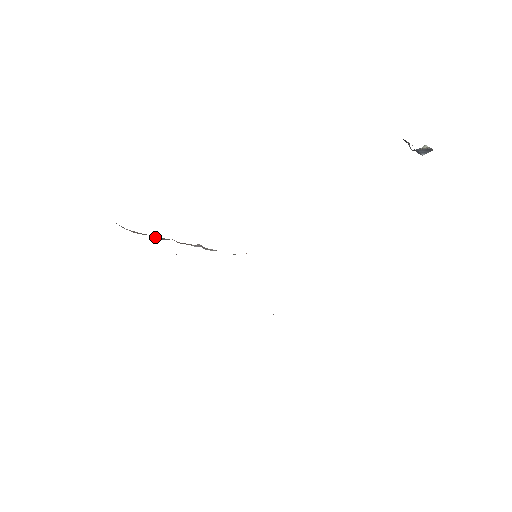
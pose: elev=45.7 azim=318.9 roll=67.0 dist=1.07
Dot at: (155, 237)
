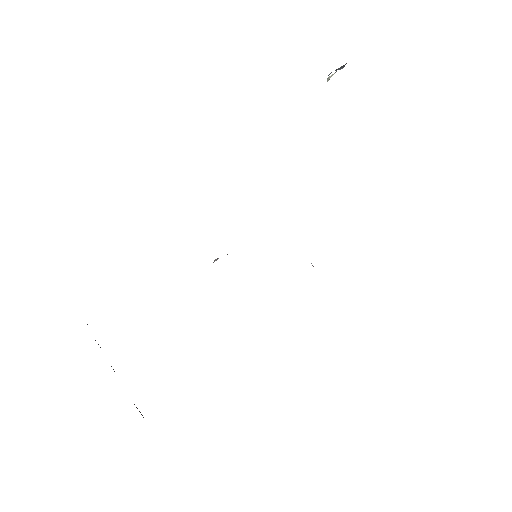
Dot at: occluded
